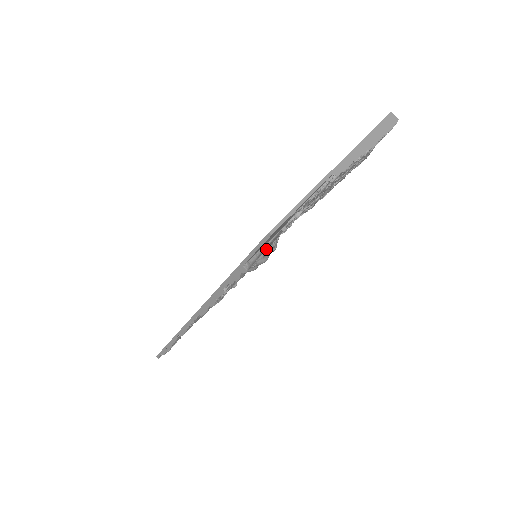
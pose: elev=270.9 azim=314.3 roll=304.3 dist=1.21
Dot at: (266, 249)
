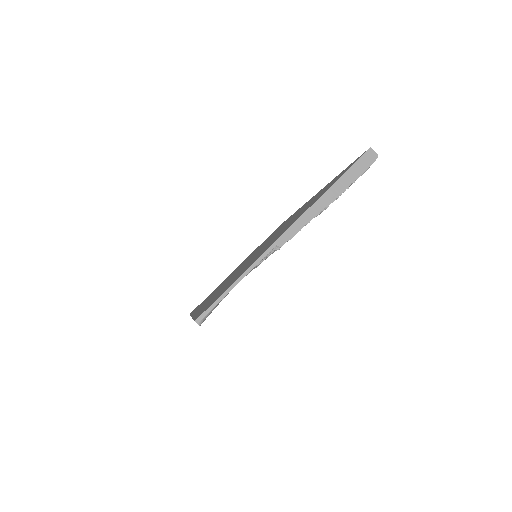
Dot at: occluded
